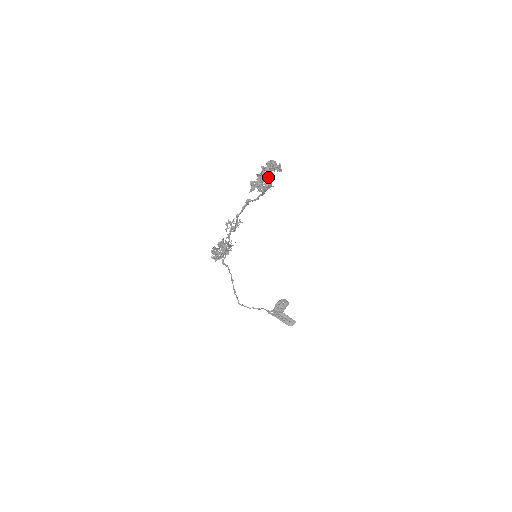
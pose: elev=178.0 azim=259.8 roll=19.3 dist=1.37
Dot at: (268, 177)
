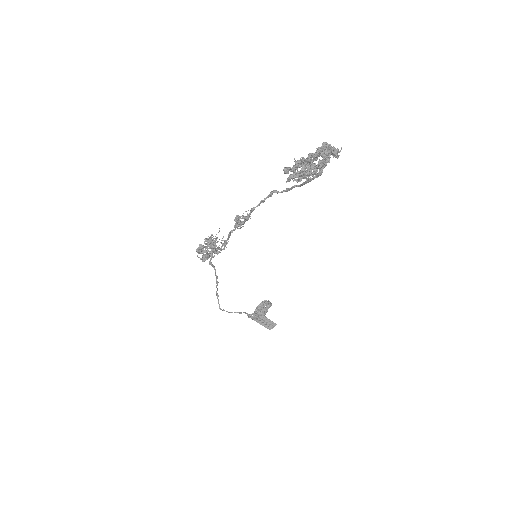
Dot at: (323, 165)
